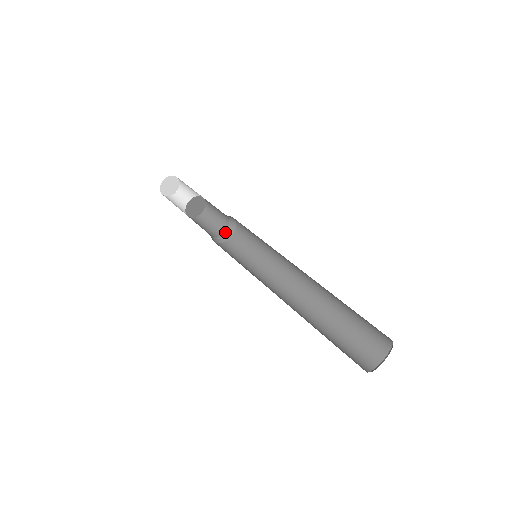
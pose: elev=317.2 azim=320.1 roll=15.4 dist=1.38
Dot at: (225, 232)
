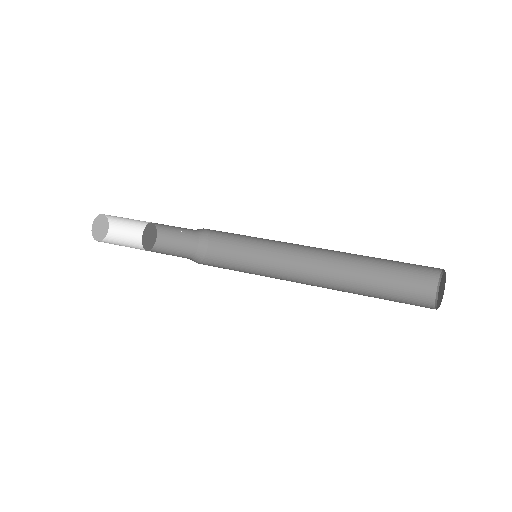
Dot at: (199, 245)
